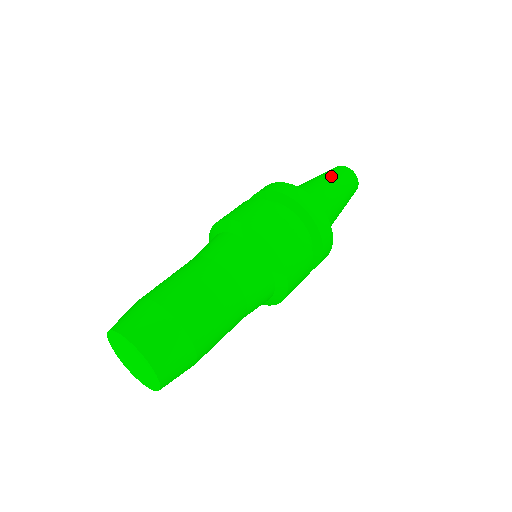
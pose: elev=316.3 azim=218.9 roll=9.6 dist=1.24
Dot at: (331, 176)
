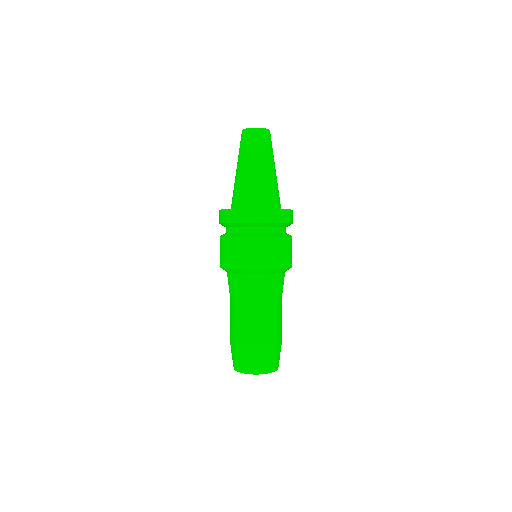
Dot at: (255, 154)
